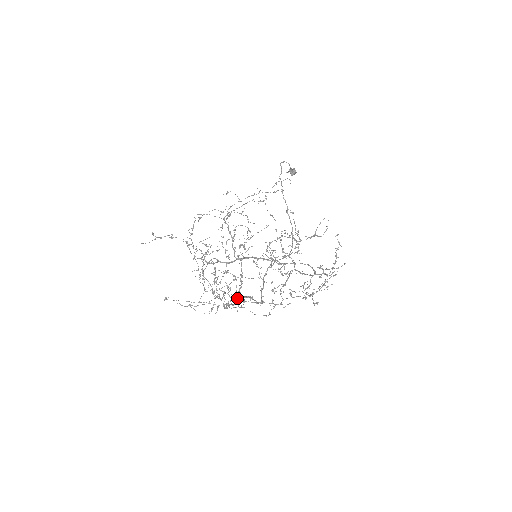
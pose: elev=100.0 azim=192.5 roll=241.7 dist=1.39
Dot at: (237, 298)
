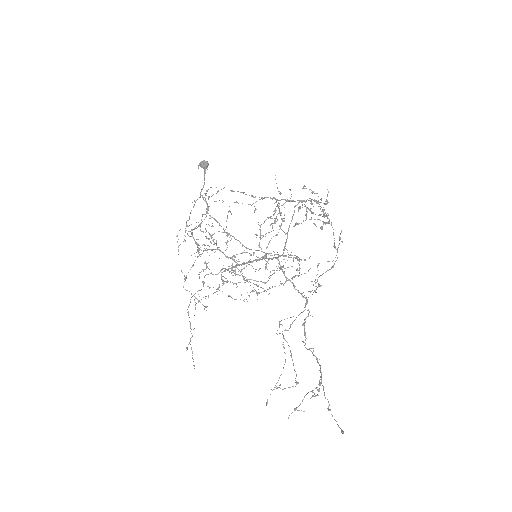
Dot at: occluded
